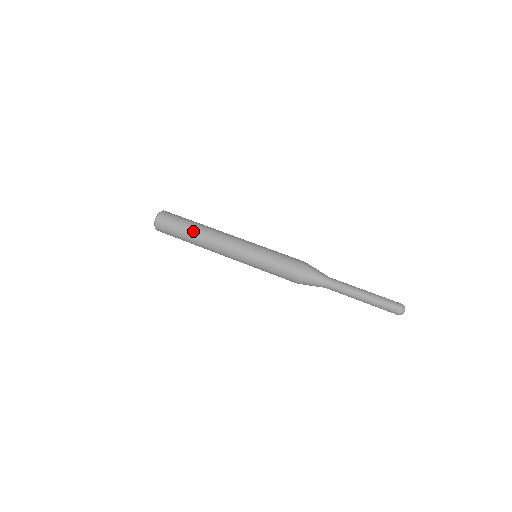
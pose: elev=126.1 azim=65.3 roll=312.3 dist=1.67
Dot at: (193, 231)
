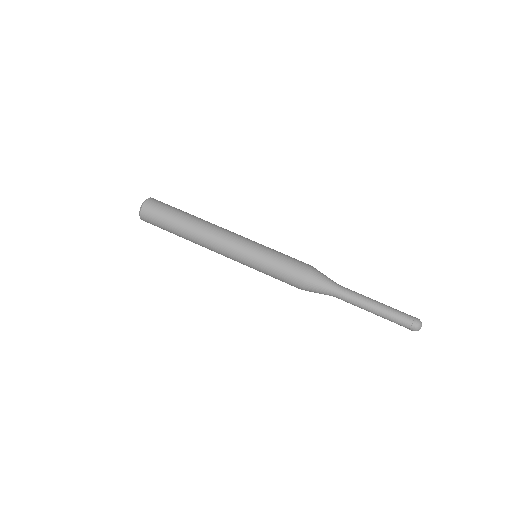
Dot at: (182, 234)
